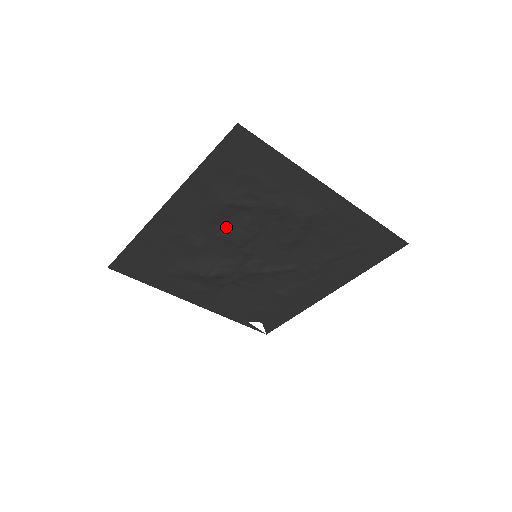
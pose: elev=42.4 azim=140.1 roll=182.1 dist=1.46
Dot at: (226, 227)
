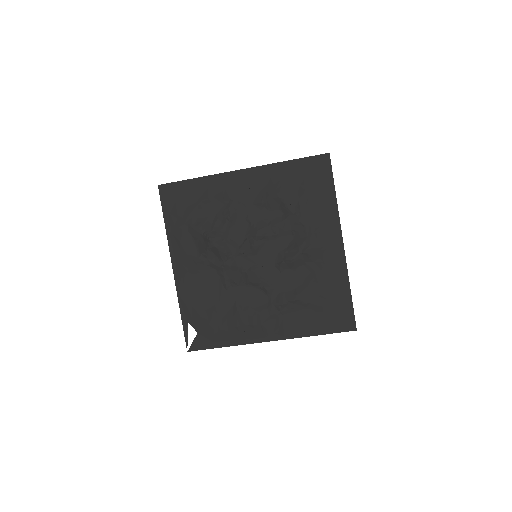
Dot at: (260, 216)
